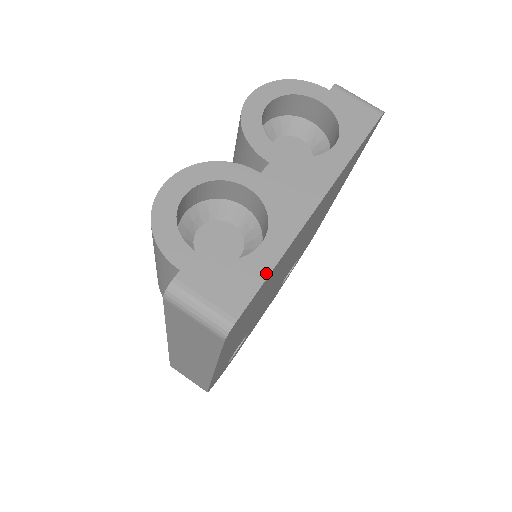
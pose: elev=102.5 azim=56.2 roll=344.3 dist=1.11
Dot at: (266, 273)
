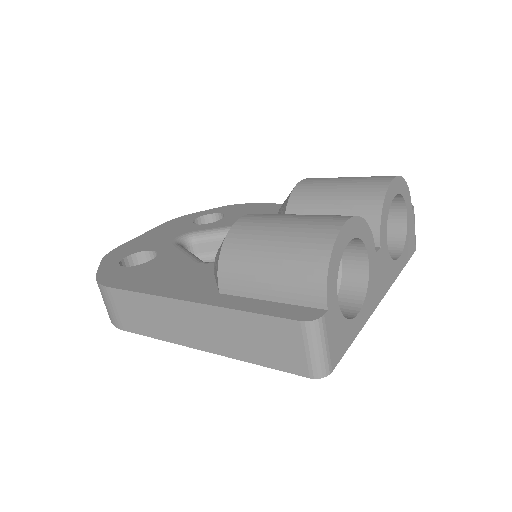
Dot at: (352, 340)
